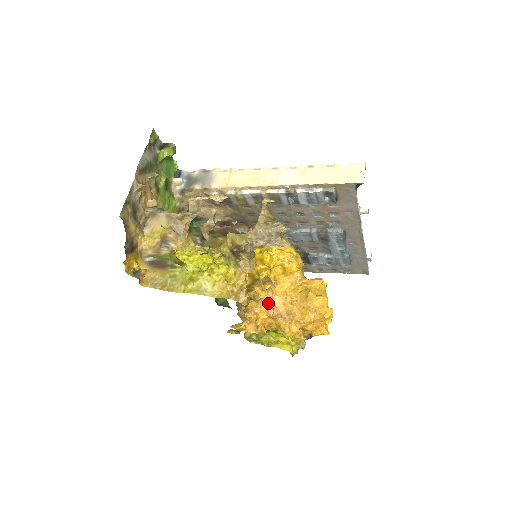
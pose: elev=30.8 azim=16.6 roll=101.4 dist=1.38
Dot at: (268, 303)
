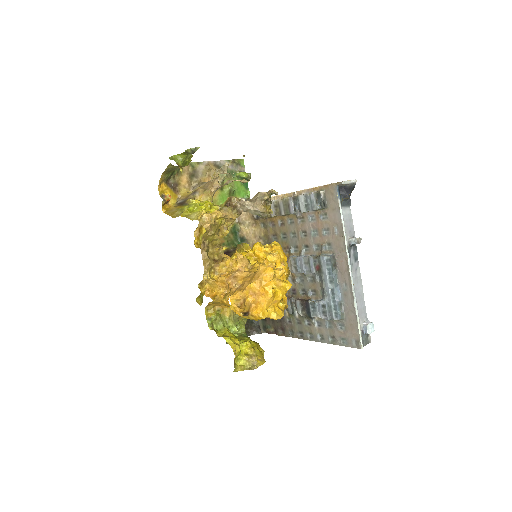
Dot at: (233, 272)
